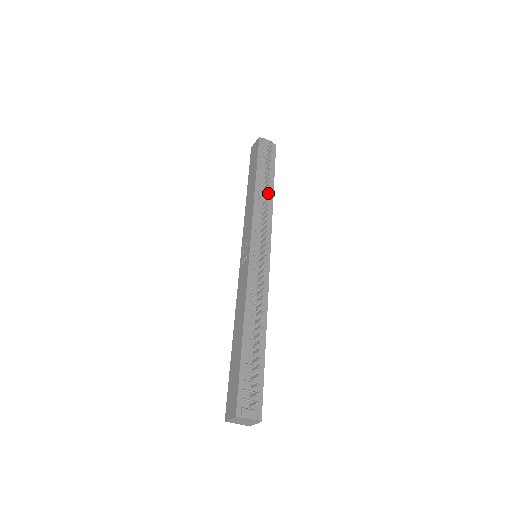
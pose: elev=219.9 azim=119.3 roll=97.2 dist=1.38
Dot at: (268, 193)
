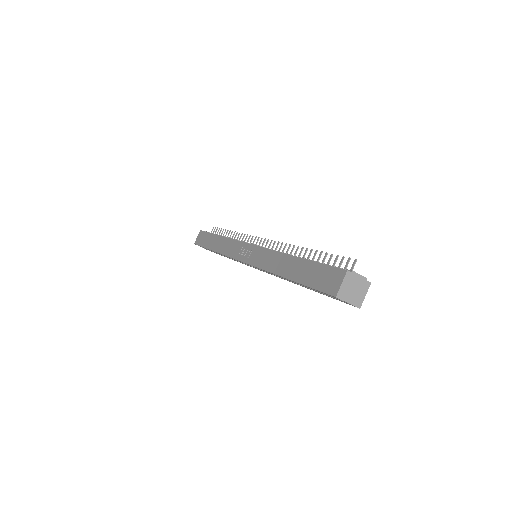
Dot at: (237, 232)
